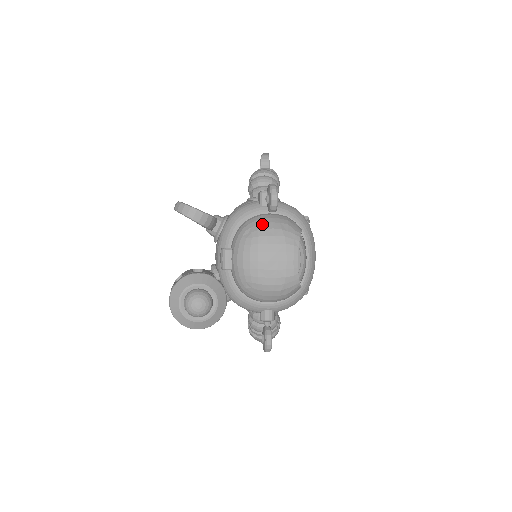
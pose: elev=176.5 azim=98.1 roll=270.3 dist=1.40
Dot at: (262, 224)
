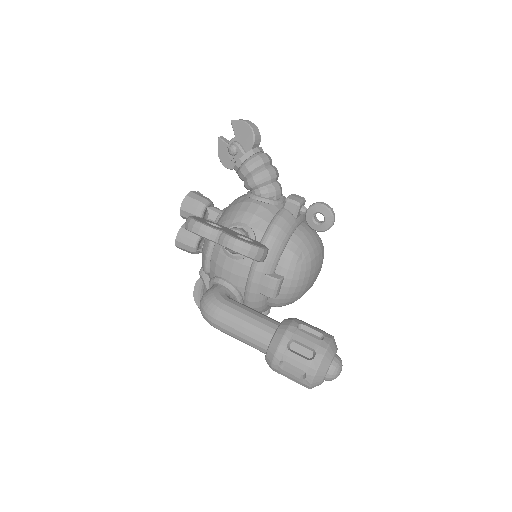
Dot at: (309, 245)
